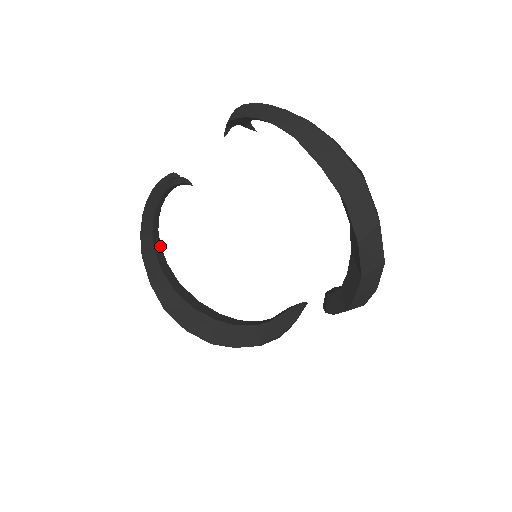
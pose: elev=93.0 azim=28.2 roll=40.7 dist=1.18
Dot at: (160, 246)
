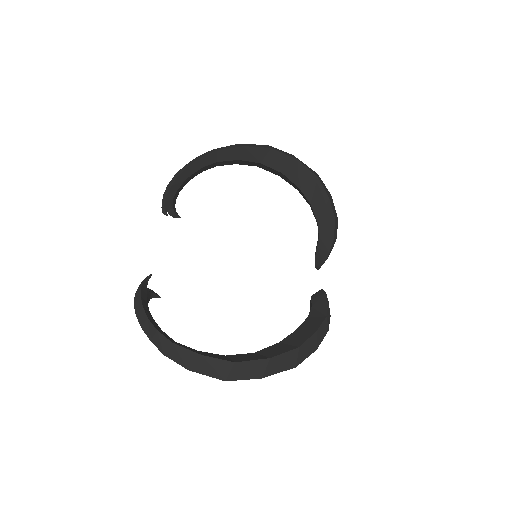
Dot at: occluded
